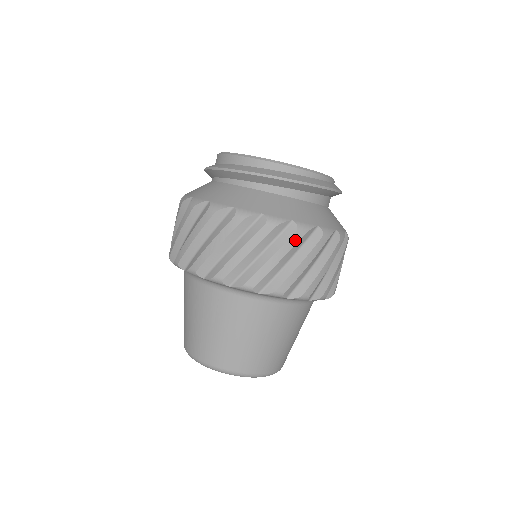
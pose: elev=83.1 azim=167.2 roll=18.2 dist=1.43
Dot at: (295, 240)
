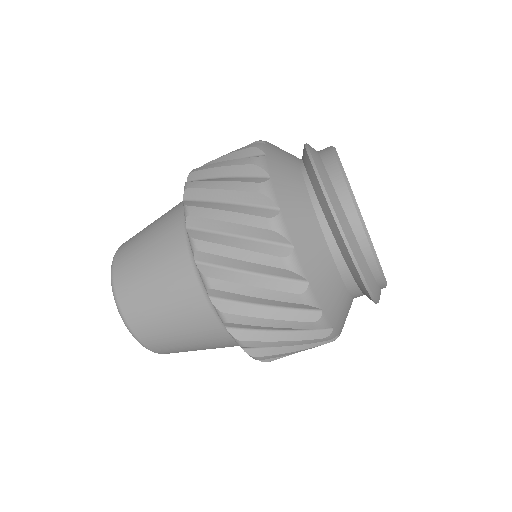
Dot at: (304, 326)
